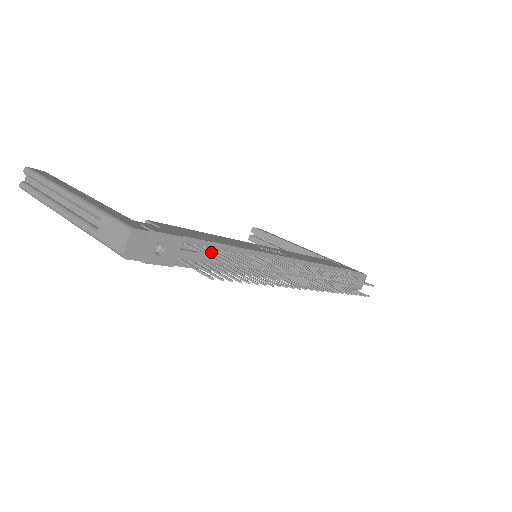
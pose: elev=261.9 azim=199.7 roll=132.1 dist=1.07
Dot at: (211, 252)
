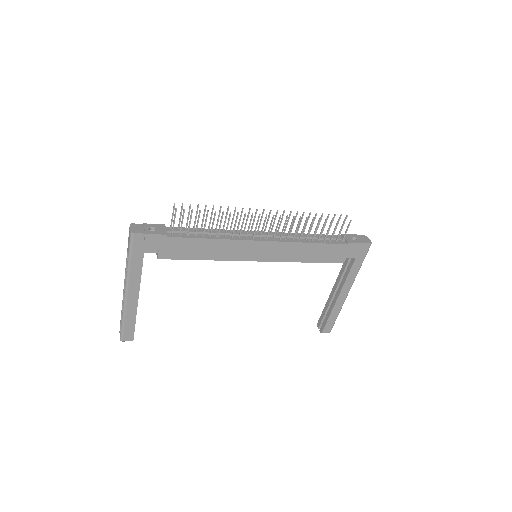
Dot at: (193, 232)
